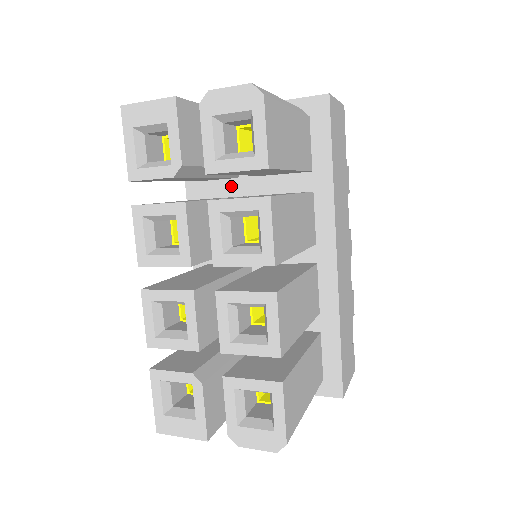
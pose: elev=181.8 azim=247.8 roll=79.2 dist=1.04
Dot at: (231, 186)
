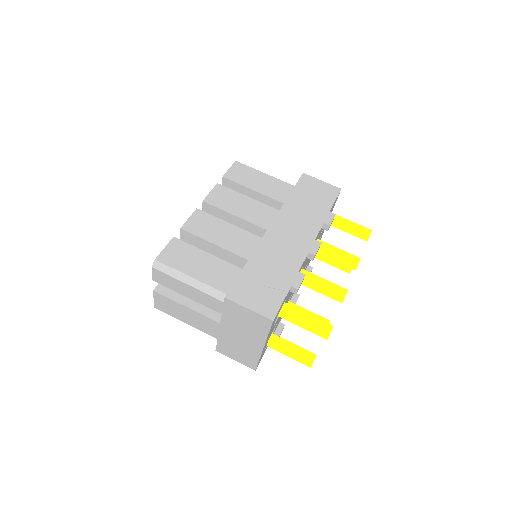
Dot at: occluded
